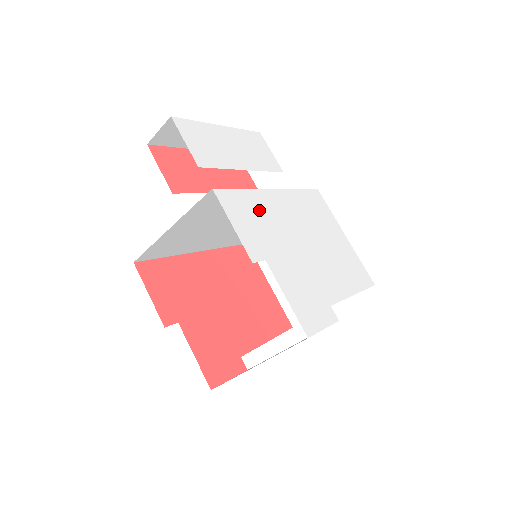
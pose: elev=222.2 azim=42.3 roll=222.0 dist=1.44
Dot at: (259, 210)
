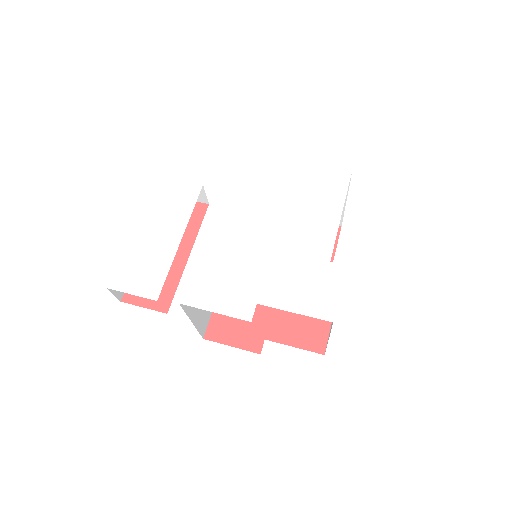
Dot at: (218, 263)
